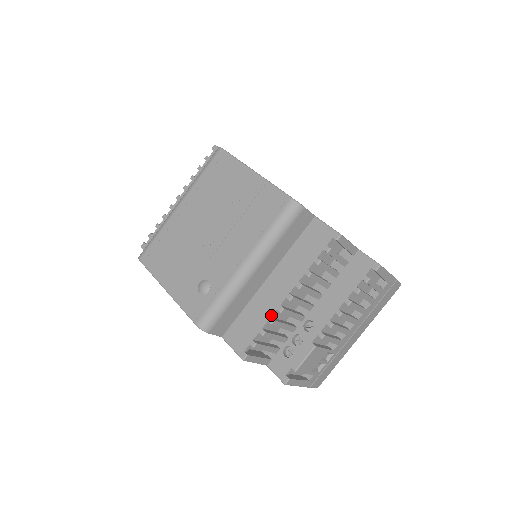
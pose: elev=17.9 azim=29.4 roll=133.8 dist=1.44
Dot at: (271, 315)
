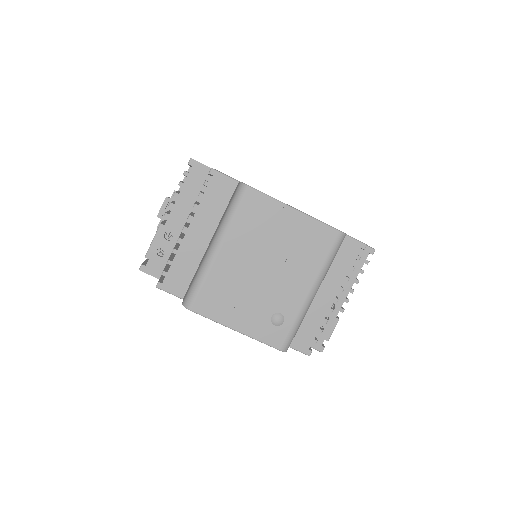
Dot at: occluded
